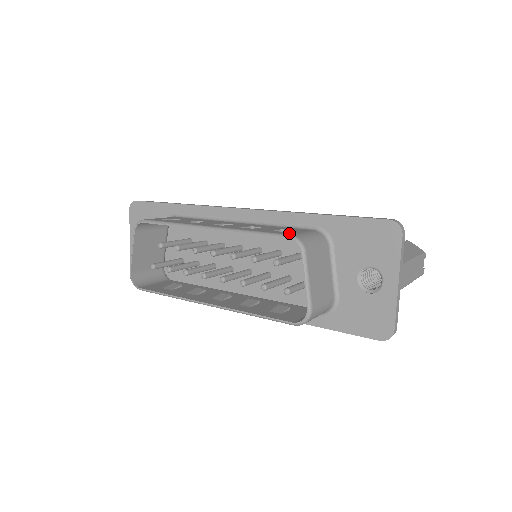
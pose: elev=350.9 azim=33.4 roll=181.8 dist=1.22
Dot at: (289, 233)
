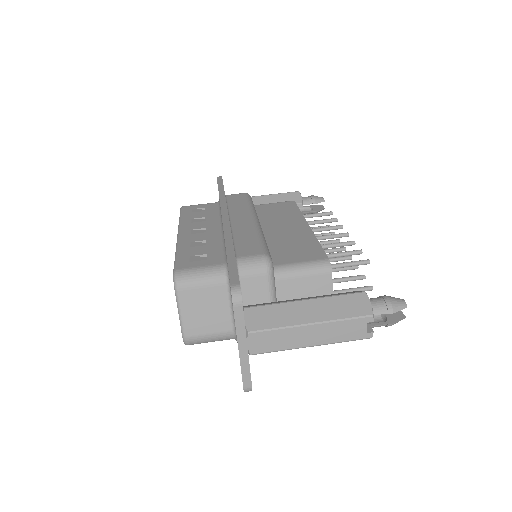
Dot at: (183, 266)
